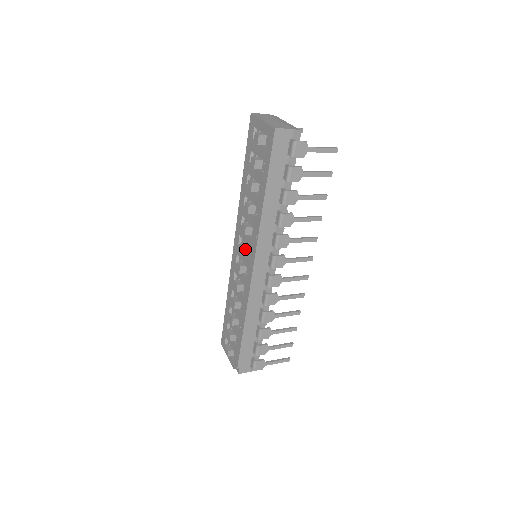
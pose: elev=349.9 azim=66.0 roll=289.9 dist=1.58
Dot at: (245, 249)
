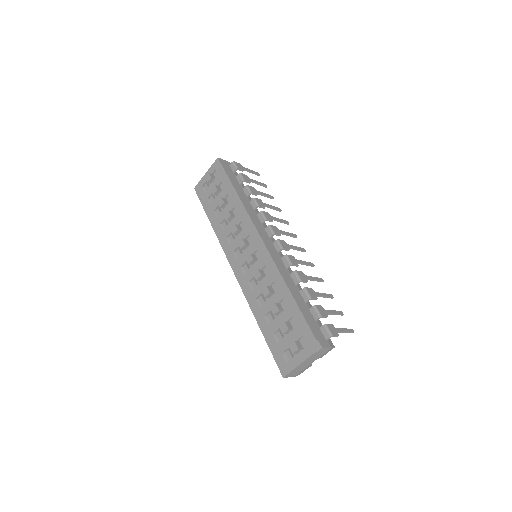
Dot at: (245, 241)
